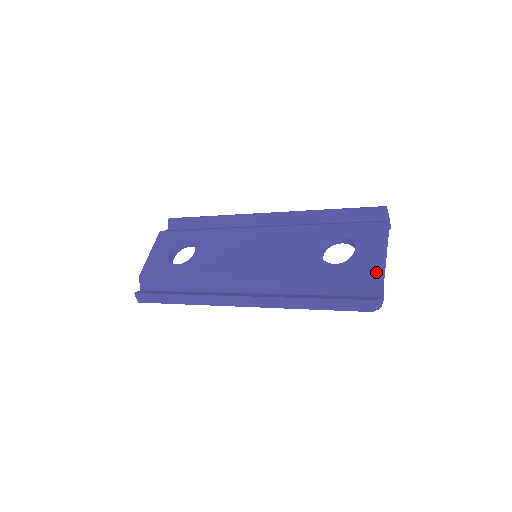
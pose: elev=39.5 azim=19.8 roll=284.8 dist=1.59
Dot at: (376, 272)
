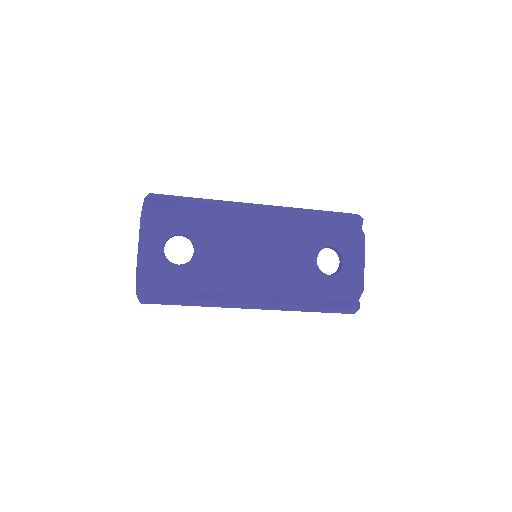
Dot at: (360, 285)
